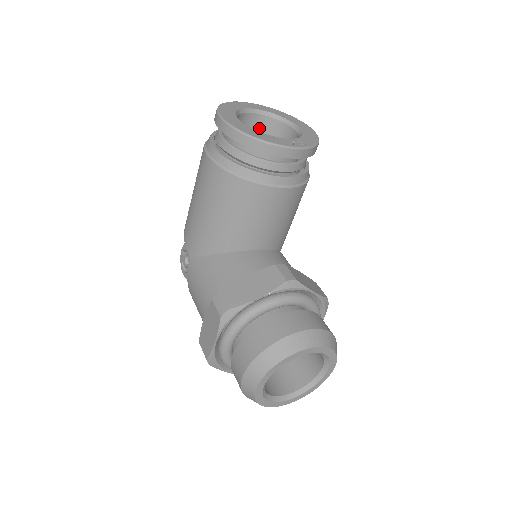
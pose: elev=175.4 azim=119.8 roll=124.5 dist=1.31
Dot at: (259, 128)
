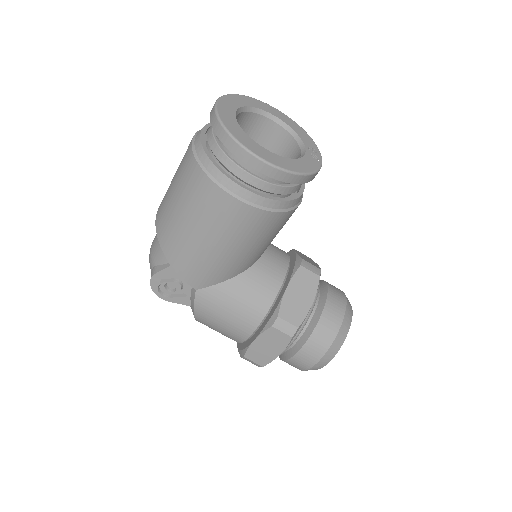
Dot at: occluded
